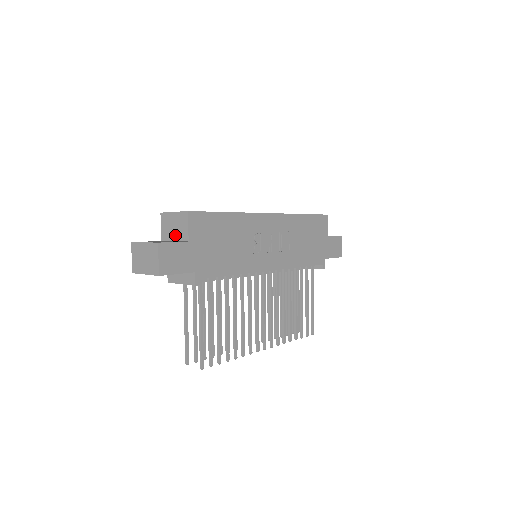
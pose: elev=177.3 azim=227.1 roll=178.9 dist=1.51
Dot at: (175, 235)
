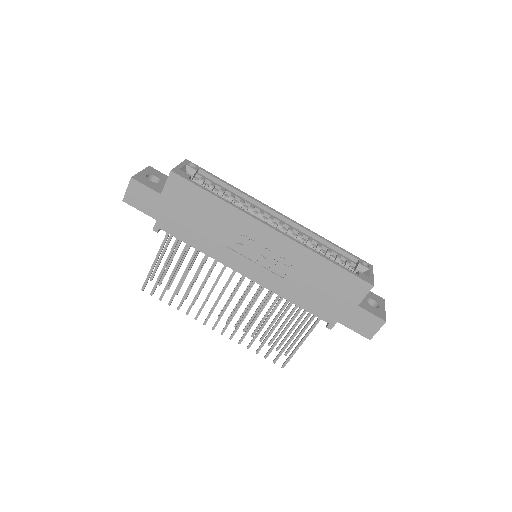
Dot at: occluded
